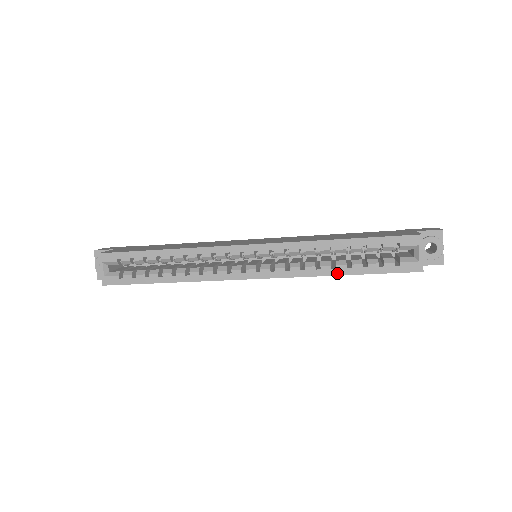
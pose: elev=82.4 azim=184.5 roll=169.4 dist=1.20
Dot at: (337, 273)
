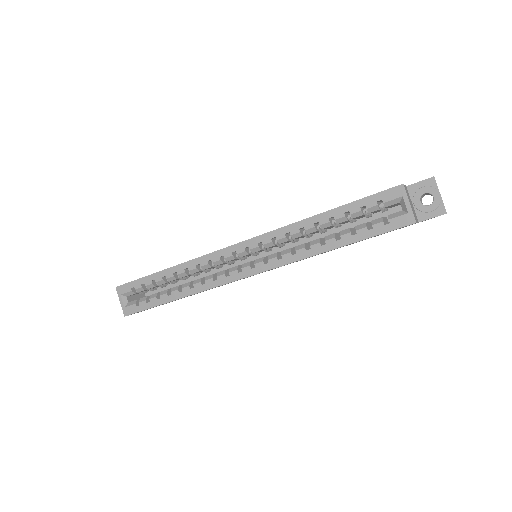
Dot at: (328, 248)
